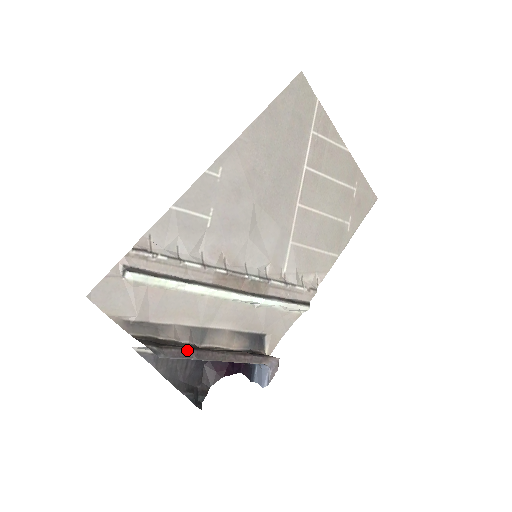
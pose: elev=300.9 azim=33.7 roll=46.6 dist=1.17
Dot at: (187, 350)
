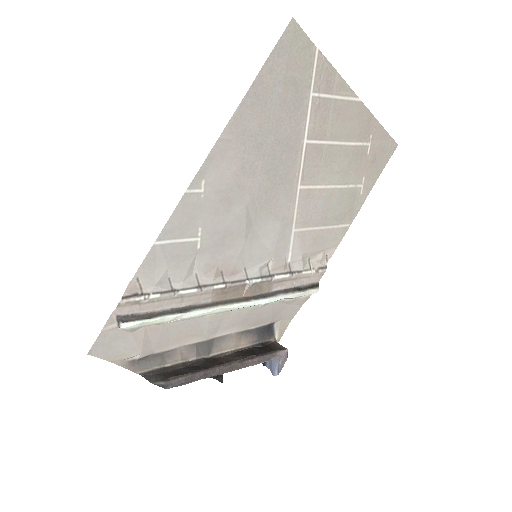
Dot at: (194, 374)
